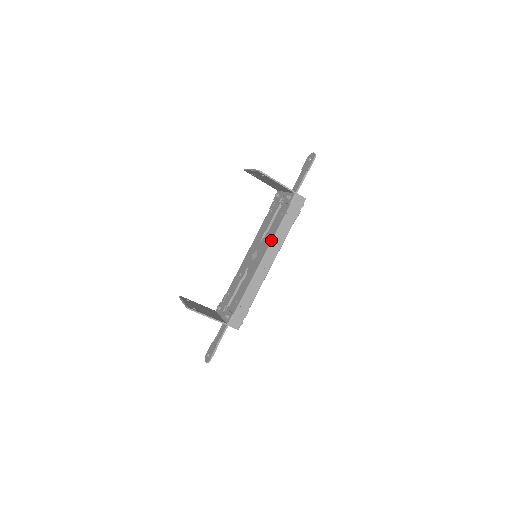
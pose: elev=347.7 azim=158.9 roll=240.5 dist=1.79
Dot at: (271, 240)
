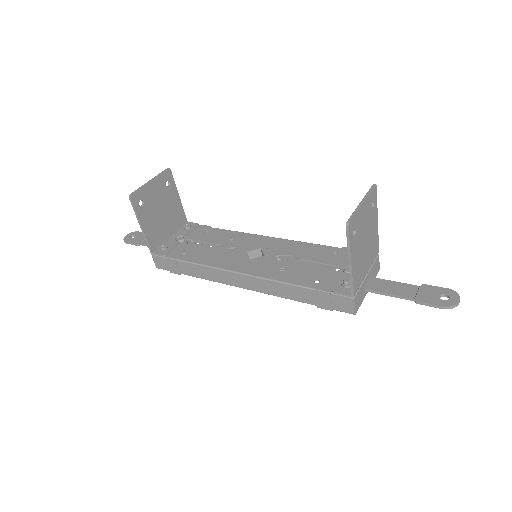
Dot at: (269, 277)
